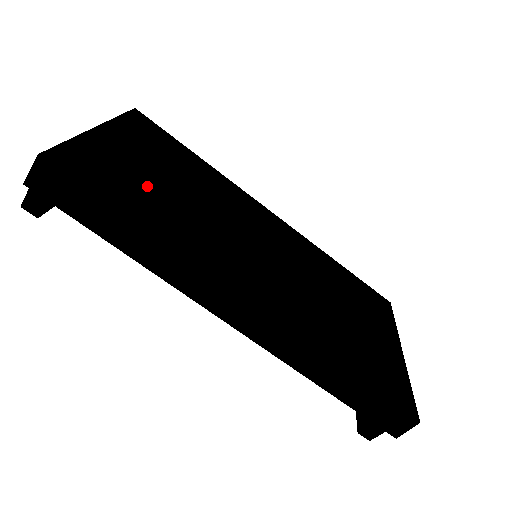
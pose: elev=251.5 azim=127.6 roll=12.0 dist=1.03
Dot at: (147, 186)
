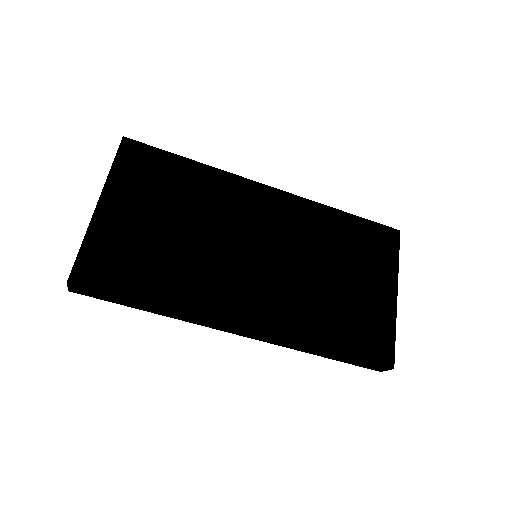
Dot at: (150, 251)
